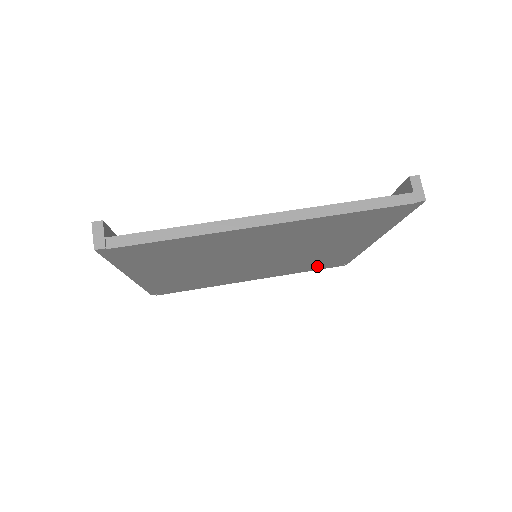
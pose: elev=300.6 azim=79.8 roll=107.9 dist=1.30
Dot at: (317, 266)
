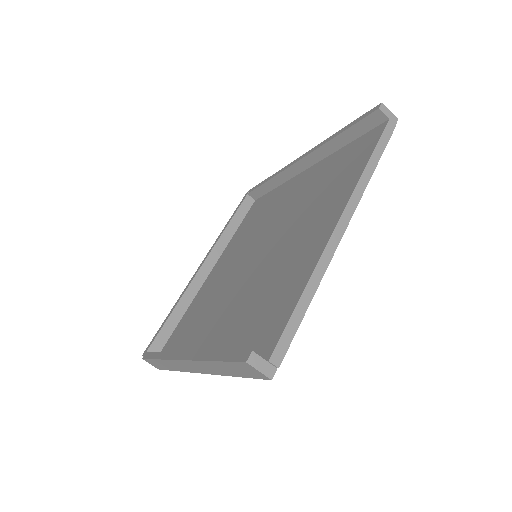
Dot at: occluded
